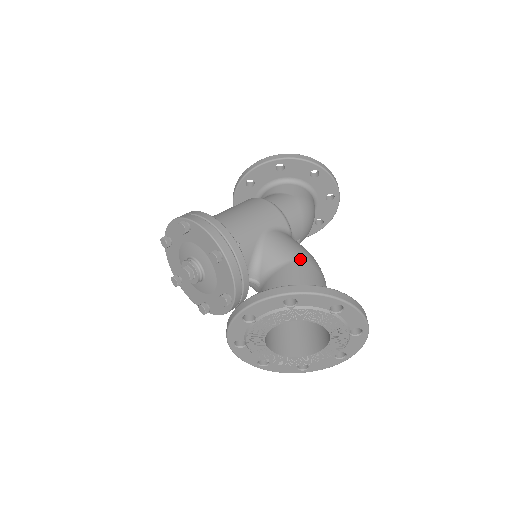
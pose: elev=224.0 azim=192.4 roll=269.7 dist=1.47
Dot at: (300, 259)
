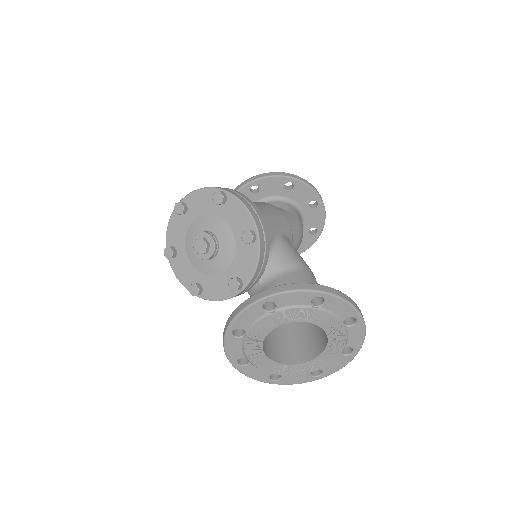
Dot at: (308, 270)
